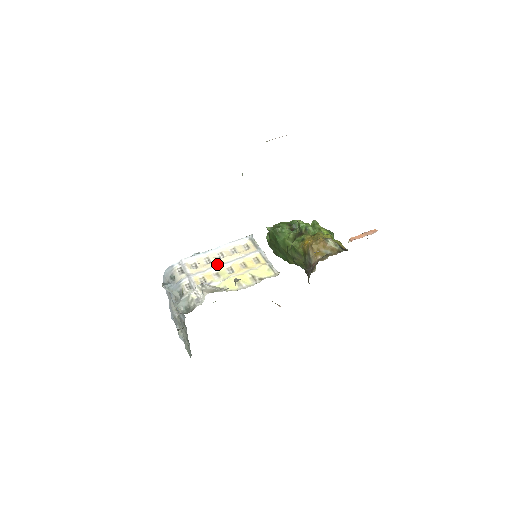
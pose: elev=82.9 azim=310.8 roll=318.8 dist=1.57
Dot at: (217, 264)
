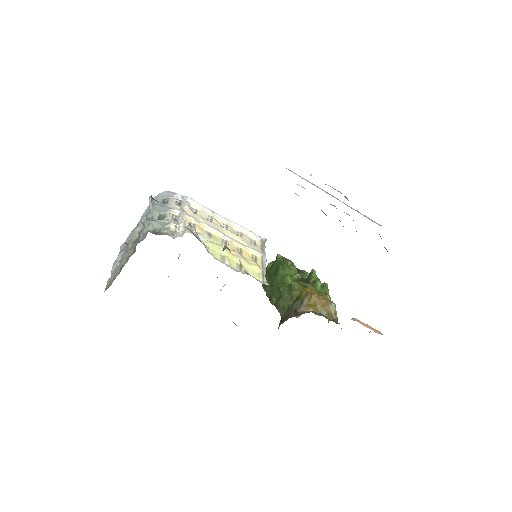
Dot at: (217, 228)
